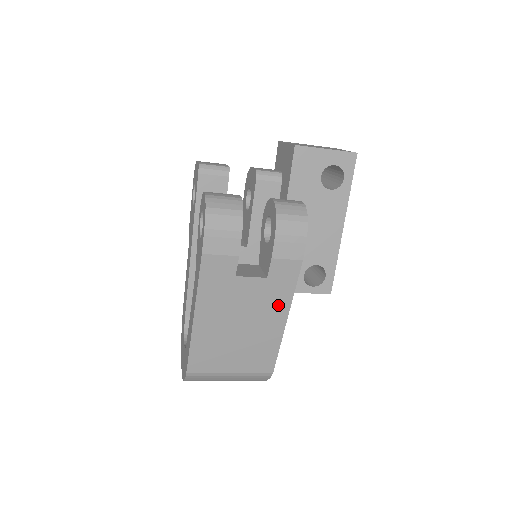
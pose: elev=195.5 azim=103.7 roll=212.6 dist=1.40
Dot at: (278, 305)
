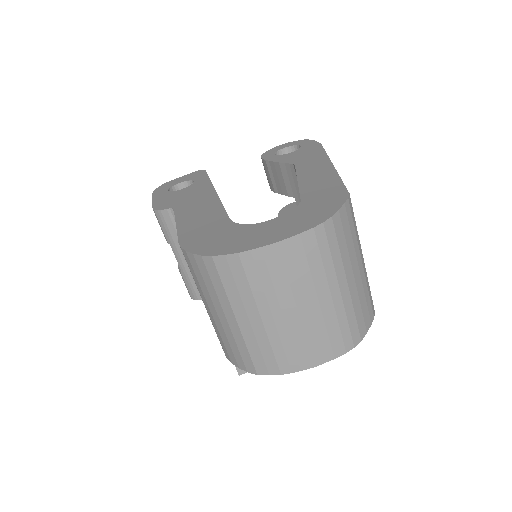
Dot at: occluded
